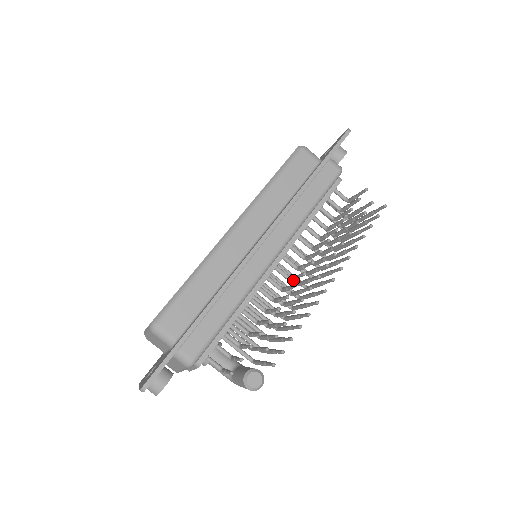
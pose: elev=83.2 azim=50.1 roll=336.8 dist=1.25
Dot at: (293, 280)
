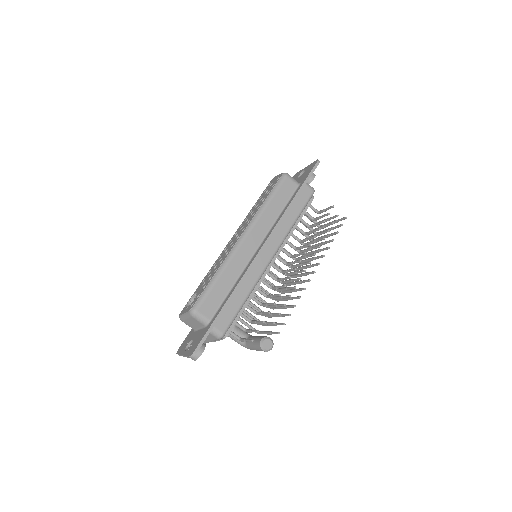
Dot at: occluded
